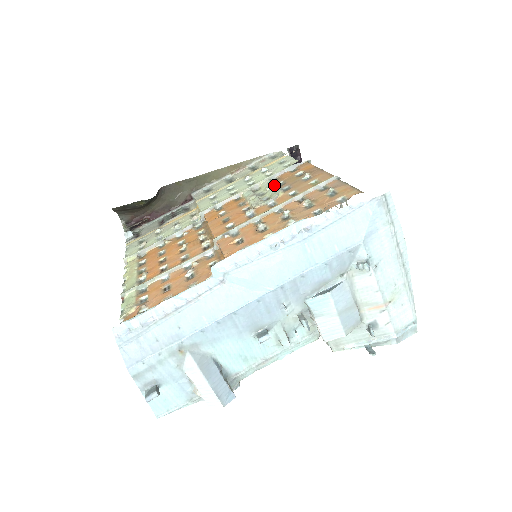
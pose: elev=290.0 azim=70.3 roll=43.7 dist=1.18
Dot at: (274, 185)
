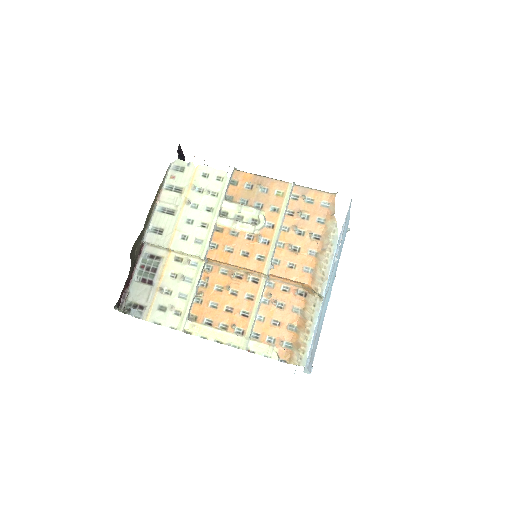
Dot at: (243, 206)
